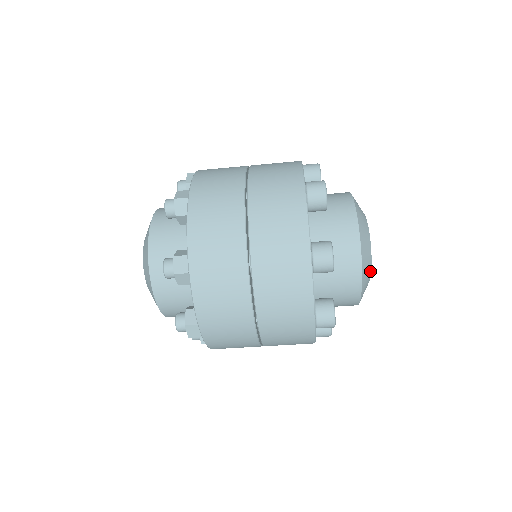
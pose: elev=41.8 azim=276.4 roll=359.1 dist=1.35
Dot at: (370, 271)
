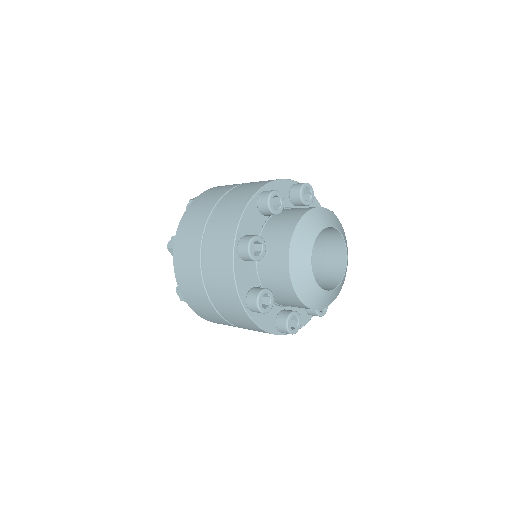
Dot at: (311, 274)
